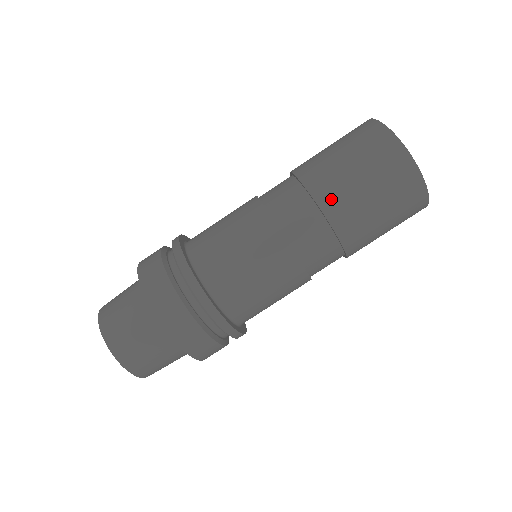
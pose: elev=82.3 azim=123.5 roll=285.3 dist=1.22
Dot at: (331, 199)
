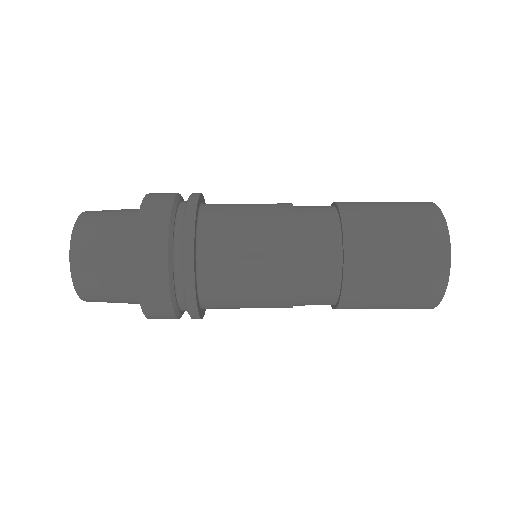
Dot at: (355, 218)
